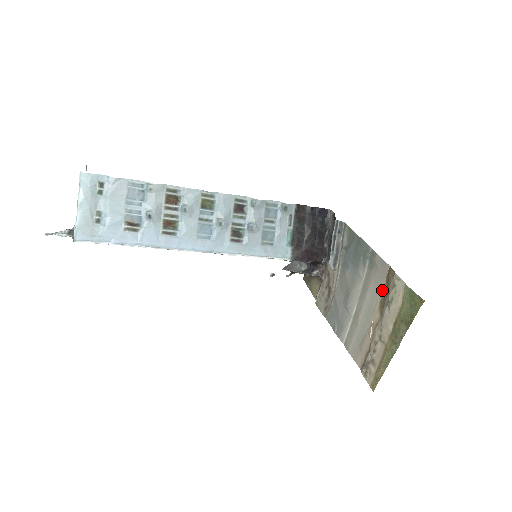
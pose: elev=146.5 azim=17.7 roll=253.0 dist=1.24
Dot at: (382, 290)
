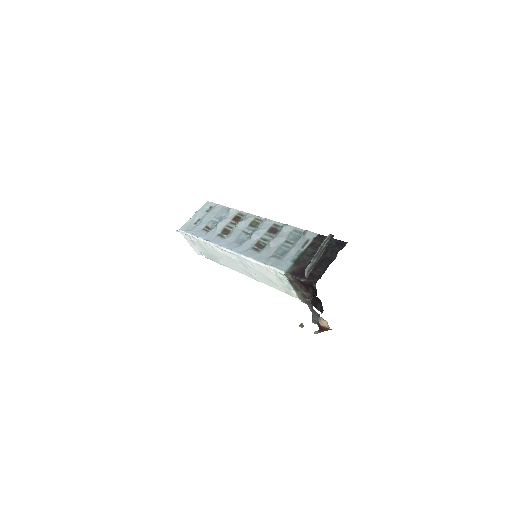
Dot at: occluded
